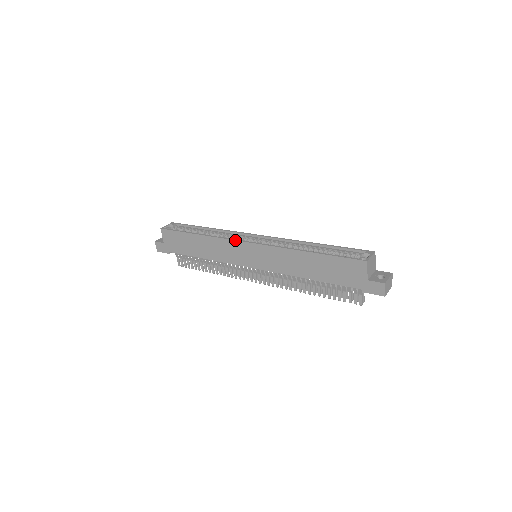
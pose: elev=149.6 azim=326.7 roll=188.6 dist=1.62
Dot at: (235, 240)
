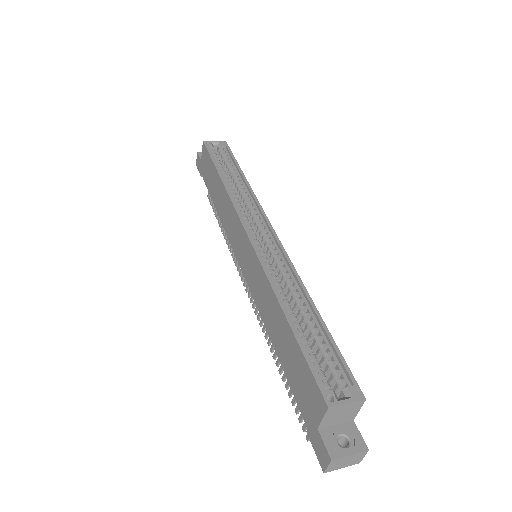
Dot at: (239, 218)
